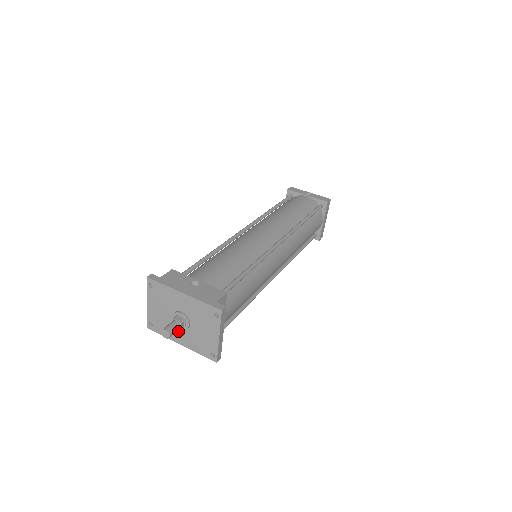
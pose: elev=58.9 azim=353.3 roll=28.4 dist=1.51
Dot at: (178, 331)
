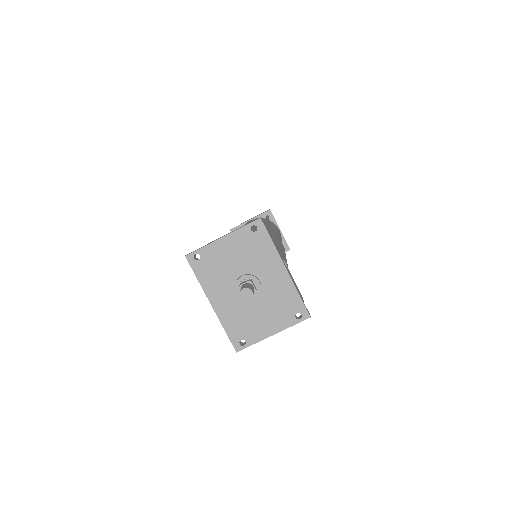
Dot at: (227, 291)
